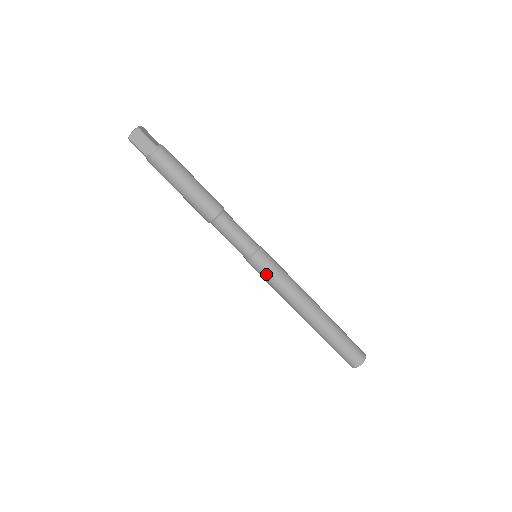
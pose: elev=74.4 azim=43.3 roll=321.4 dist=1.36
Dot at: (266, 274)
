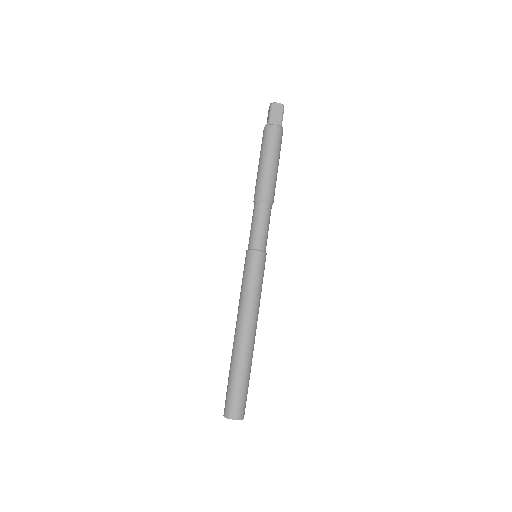
Dot at: (253, 272)
